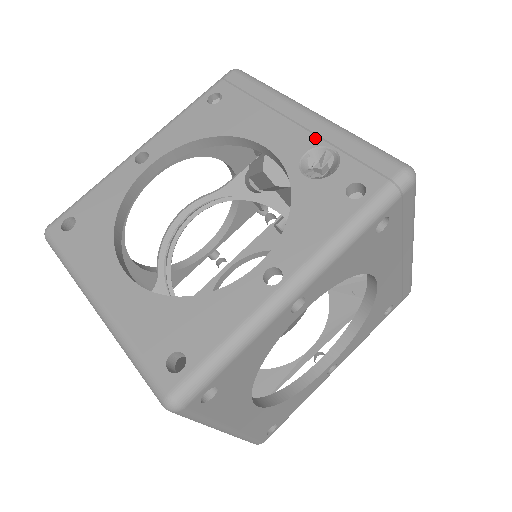
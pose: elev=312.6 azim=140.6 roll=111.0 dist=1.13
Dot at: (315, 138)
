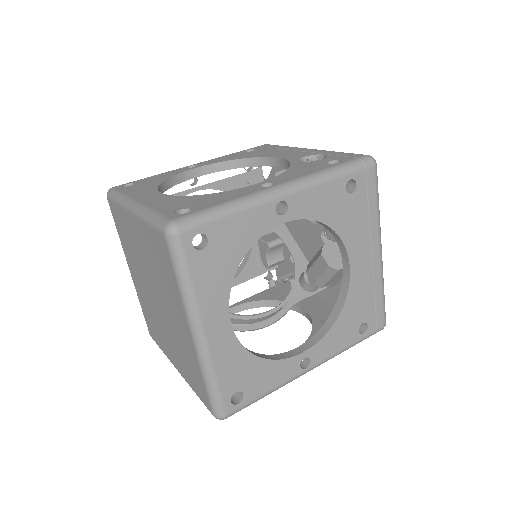
Dot at: (312, 153)
